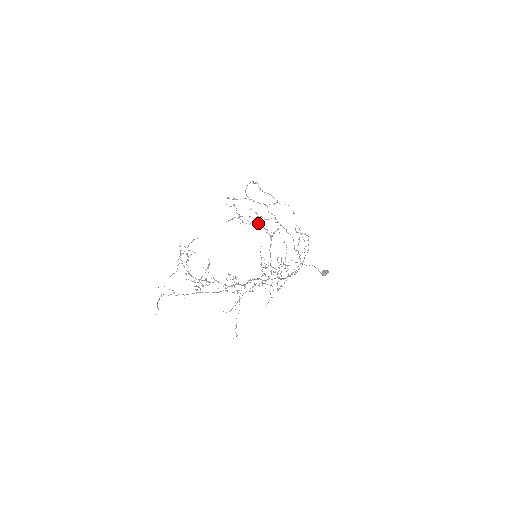
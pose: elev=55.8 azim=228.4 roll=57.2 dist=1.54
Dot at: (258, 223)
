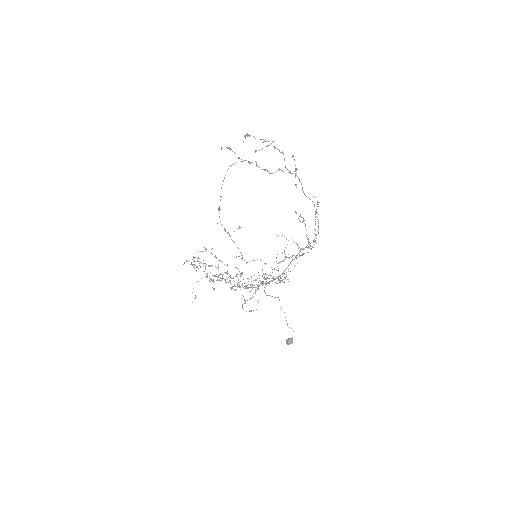
Dot at: occluded
